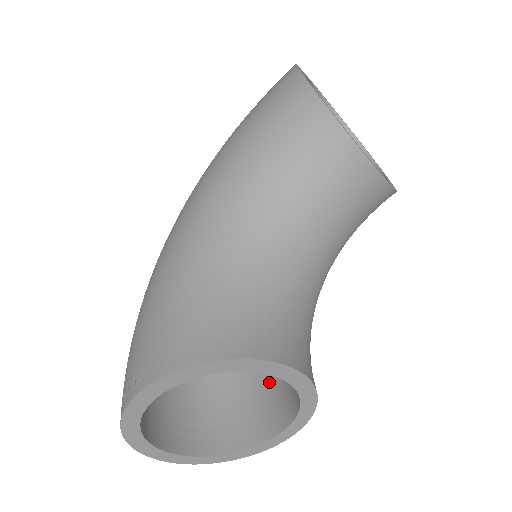
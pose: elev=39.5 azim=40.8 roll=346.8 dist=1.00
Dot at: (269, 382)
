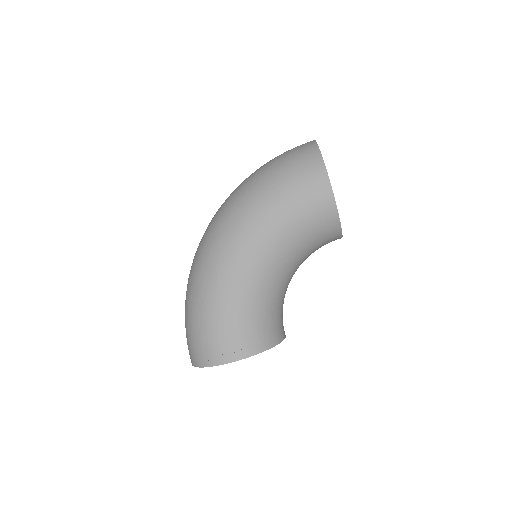
Dot at: occluded
